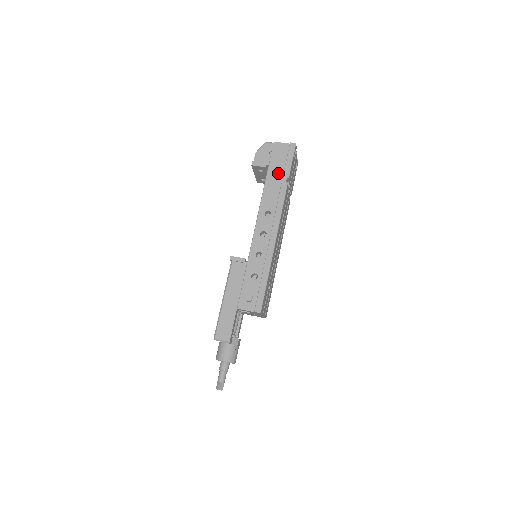
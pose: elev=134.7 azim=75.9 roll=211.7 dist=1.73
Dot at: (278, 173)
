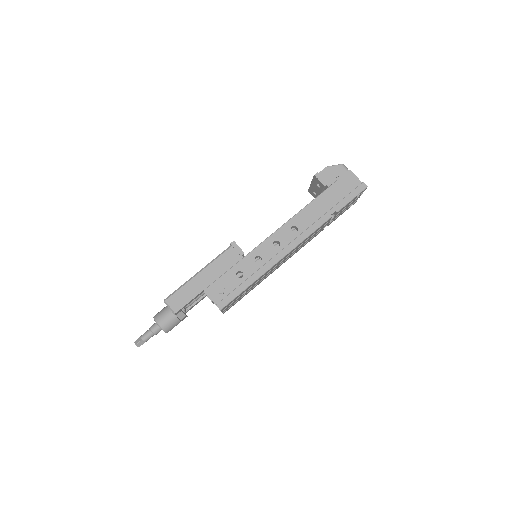
Dot at: (331, 200)
